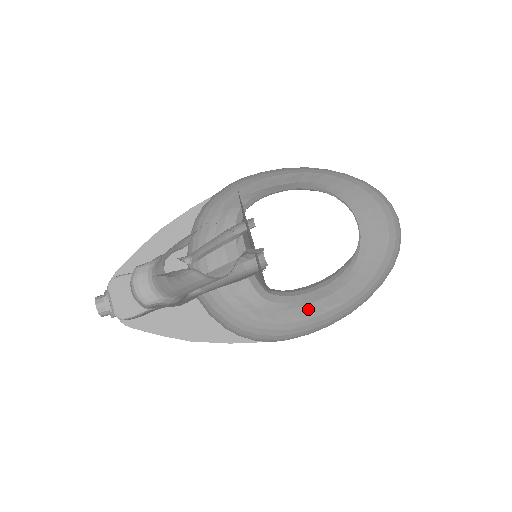
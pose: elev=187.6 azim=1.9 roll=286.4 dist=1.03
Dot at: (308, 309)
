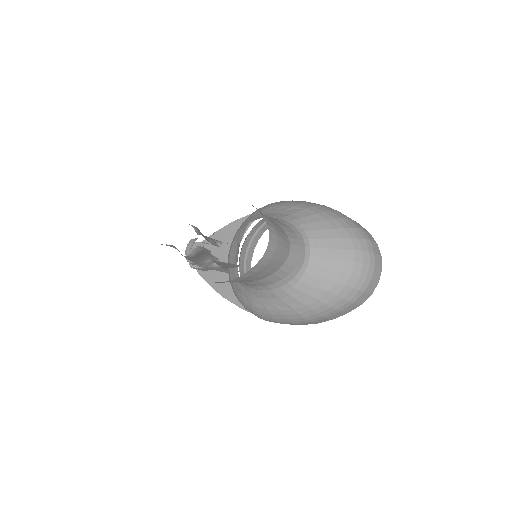
Dot at: (265, 302)
